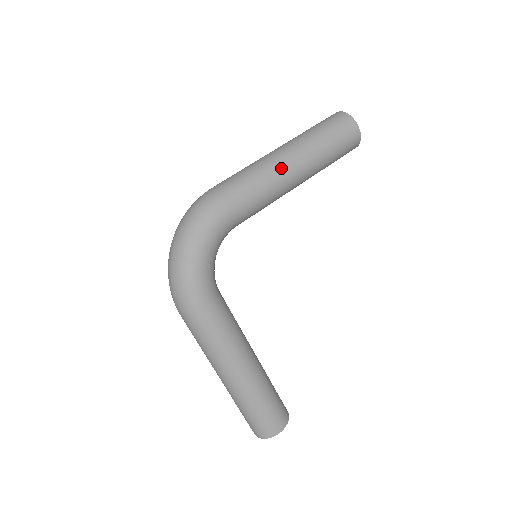
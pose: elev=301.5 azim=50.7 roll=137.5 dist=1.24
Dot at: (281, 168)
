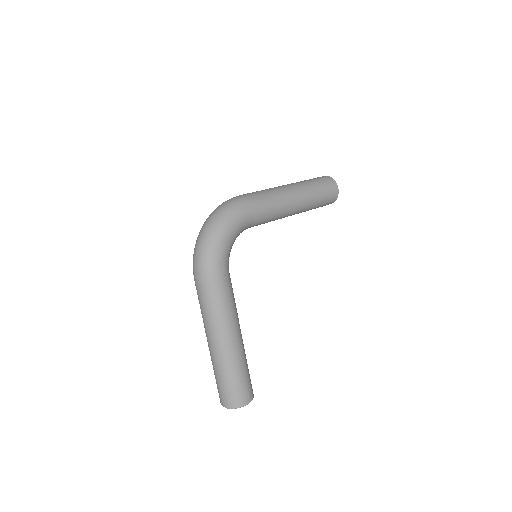
Dot at: (288, 196)
